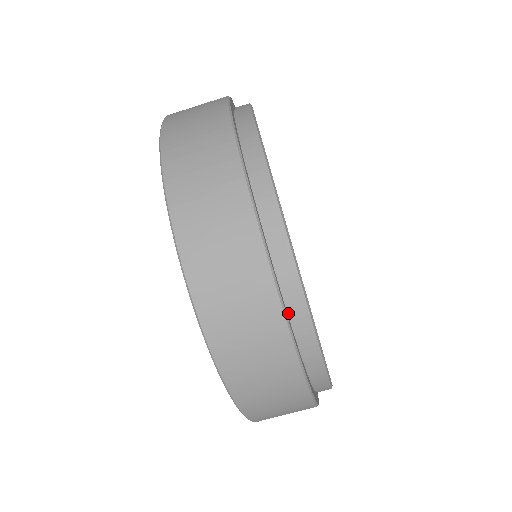
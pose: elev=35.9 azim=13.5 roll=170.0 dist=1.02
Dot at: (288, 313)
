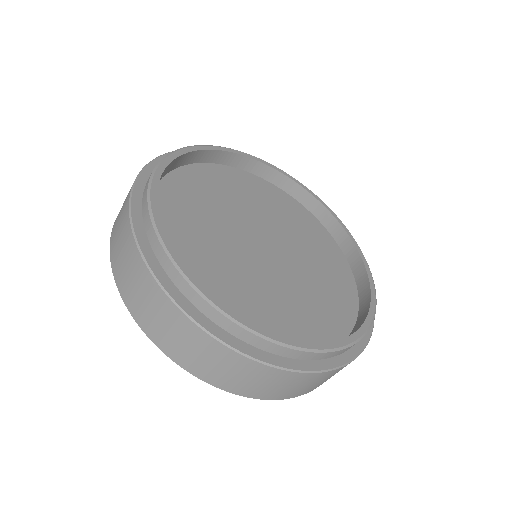
Dot at: (264, 350)
